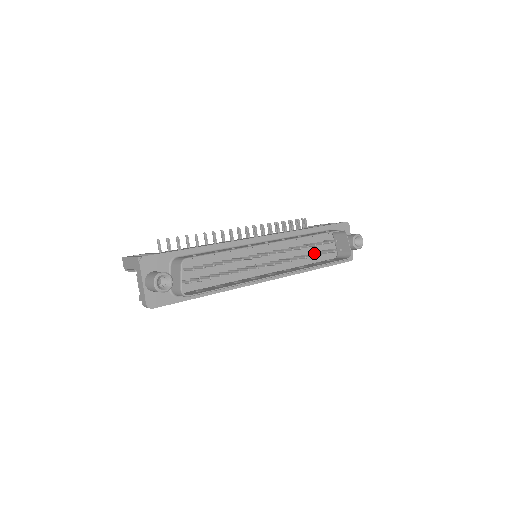
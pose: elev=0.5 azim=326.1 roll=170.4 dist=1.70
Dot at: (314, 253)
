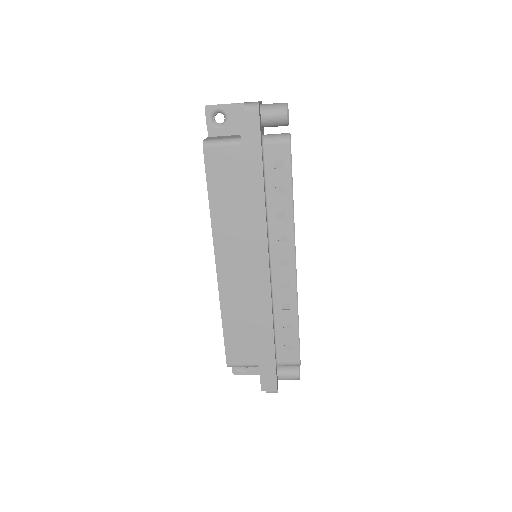
Dot at: occluded
